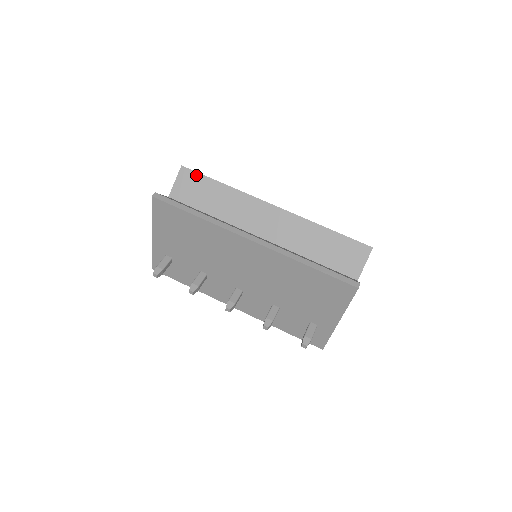
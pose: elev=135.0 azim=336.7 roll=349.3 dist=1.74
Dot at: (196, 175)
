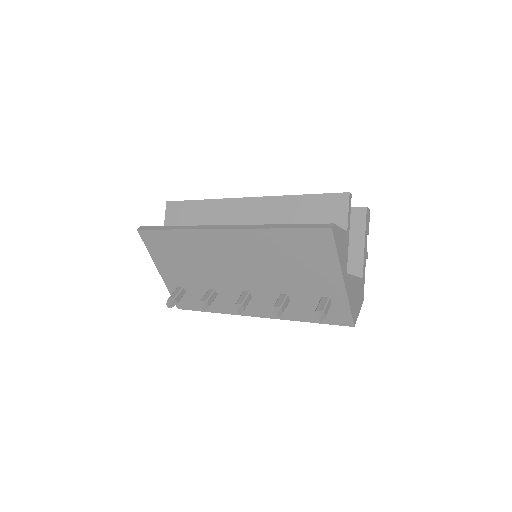
Dot at: (179, 204)
